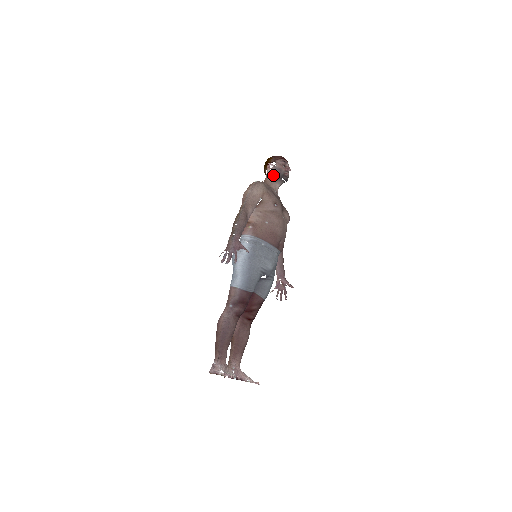
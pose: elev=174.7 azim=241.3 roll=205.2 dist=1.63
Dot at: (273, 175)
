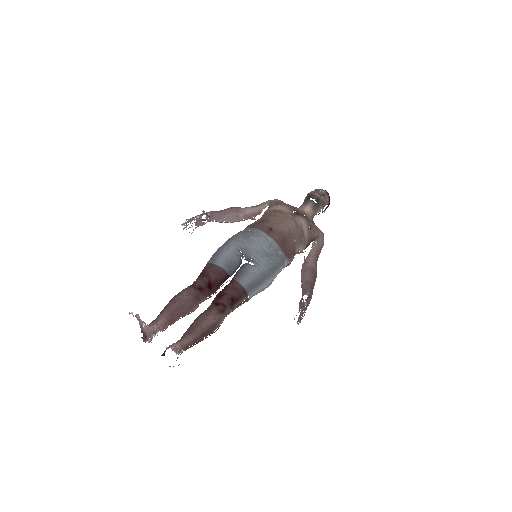
Dot at: (304, 201)
